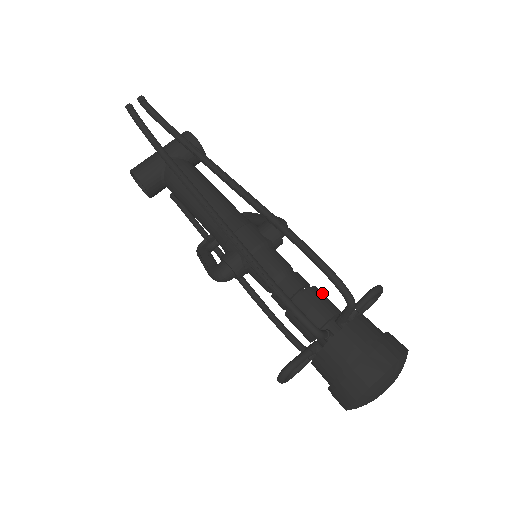
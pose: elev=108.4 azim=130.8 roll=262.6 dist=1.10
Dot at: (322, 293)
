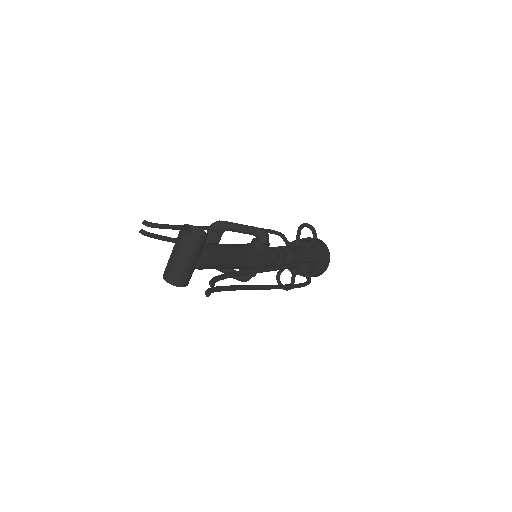
Dot at: (293, 251)
